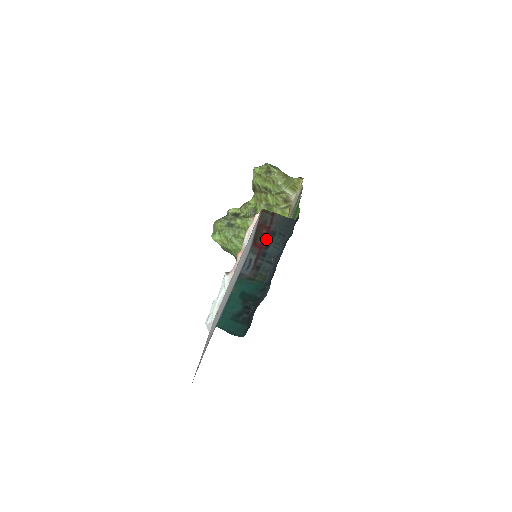
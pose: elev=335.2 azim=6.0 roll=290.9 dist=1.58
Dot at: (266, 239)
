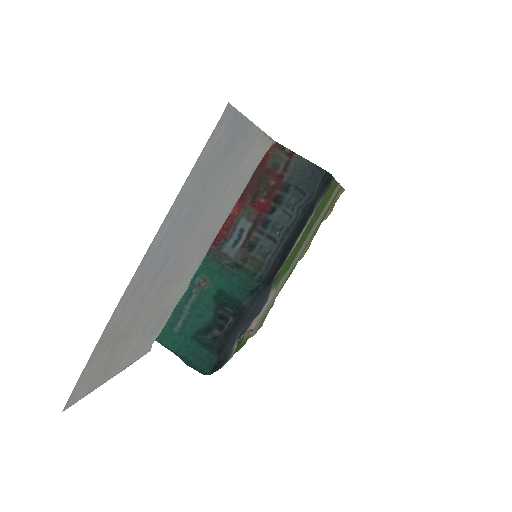
Dot at: (273, 197)
